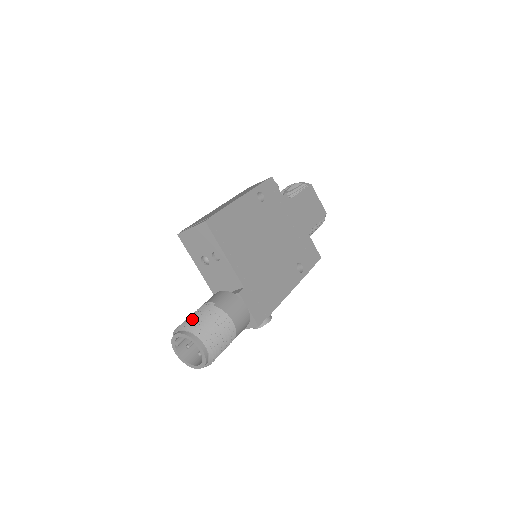
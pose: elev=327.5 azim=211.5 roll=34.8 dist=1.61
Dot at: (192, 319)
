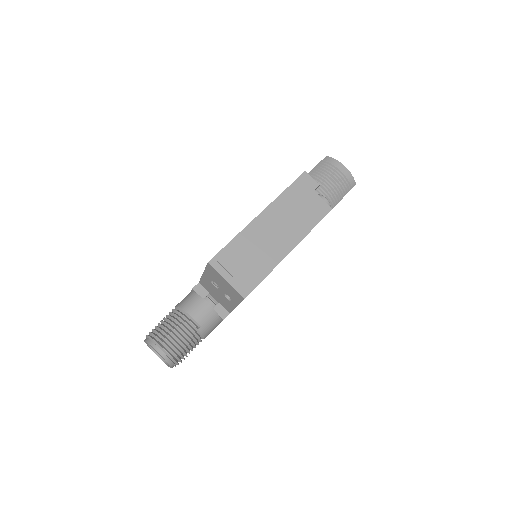
Dot at: (176, 343)
